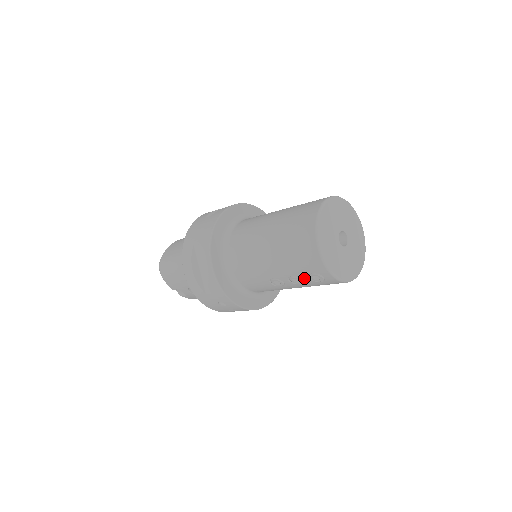
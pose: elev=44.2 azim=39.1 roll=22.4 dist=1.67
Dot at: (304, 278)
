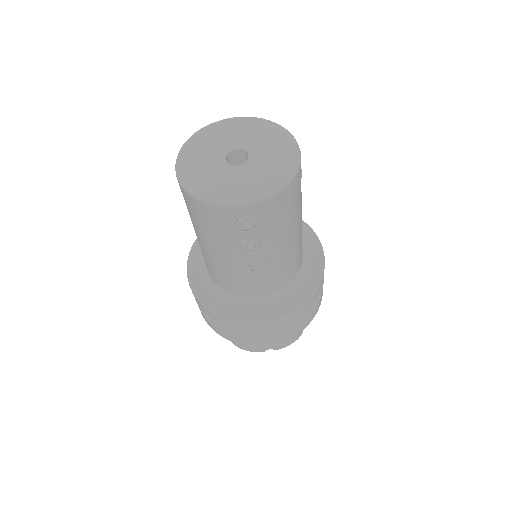
Dot at: (246, 237)
